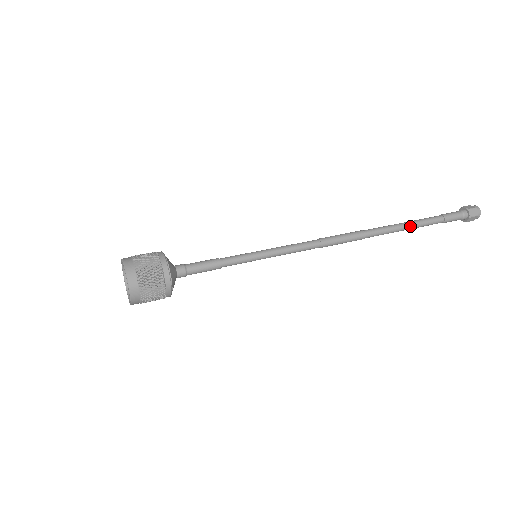
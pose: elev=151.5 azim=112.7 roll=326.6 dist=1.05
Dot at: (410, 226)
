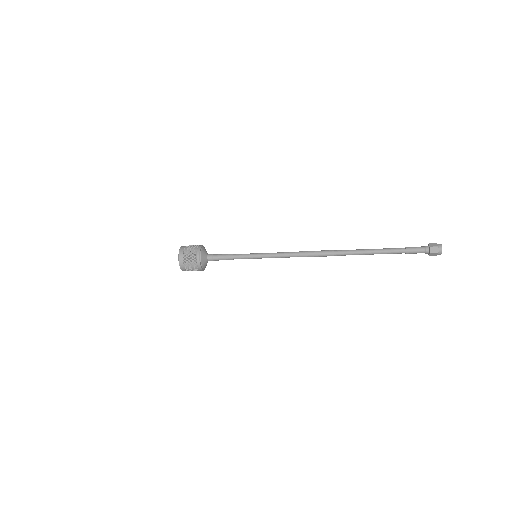
Dot at: (373, 250)
